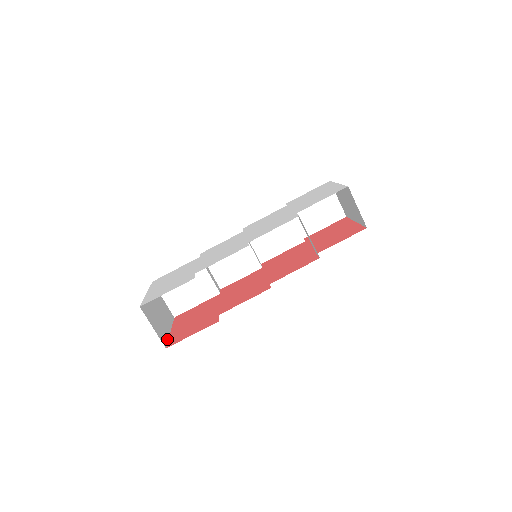
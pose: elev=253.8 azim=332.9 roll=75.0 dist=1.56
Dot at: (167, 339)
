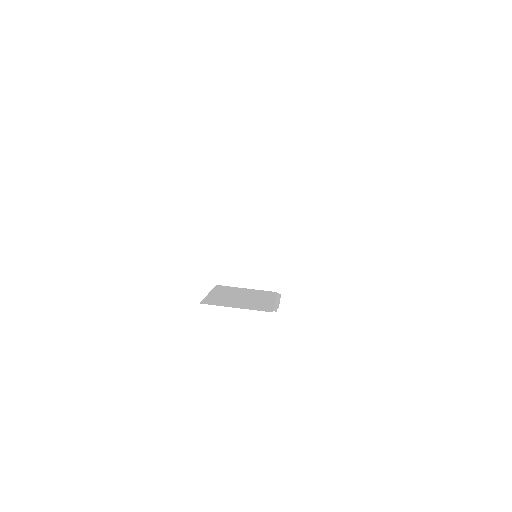
Dot at: occluded
